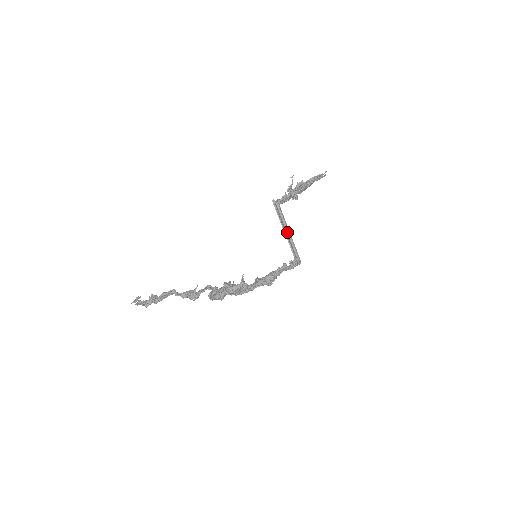
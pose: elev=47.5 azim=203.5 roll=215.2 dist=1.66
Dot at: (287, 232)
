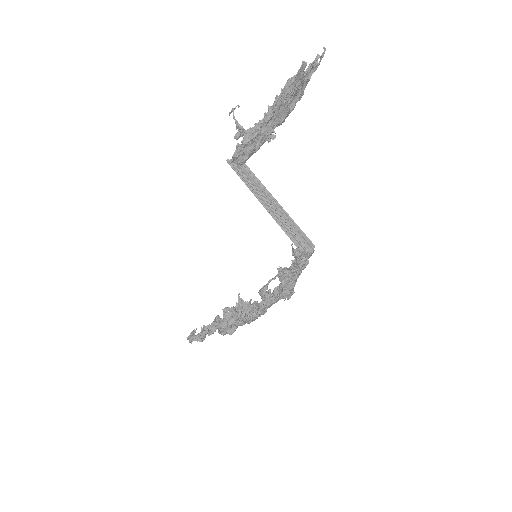
Dot at: (271, 205)
